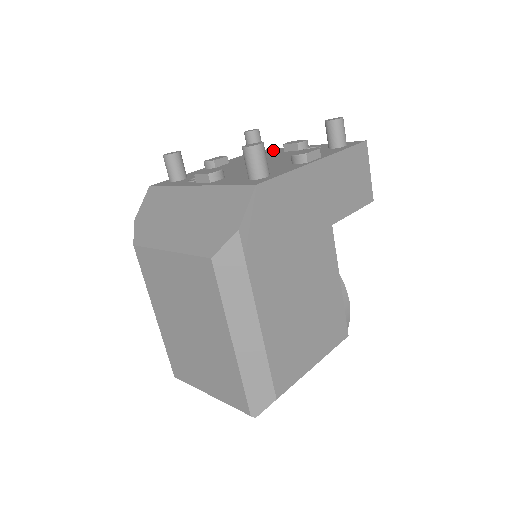
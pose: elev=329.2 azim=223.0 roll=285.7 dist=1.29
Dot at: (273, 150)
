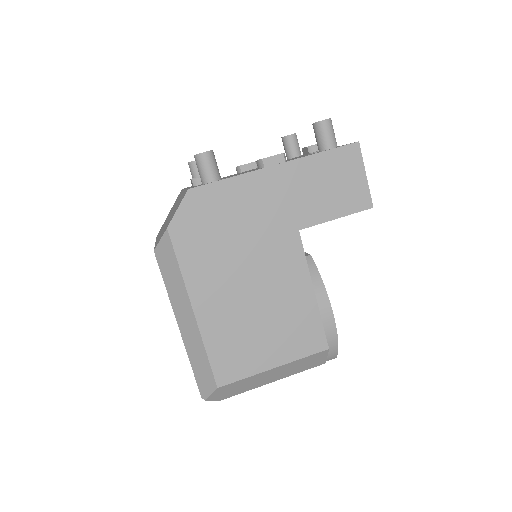
Dot at: occluded
